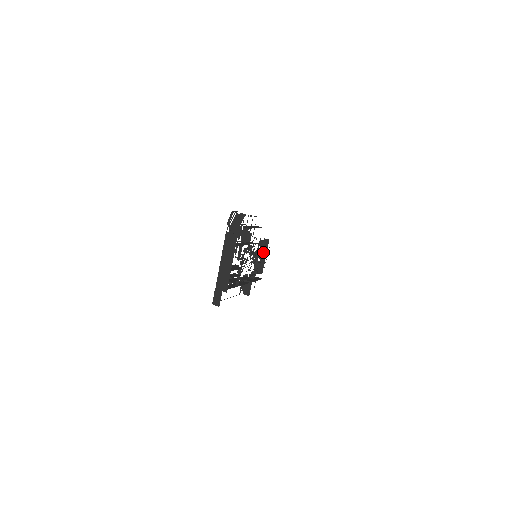
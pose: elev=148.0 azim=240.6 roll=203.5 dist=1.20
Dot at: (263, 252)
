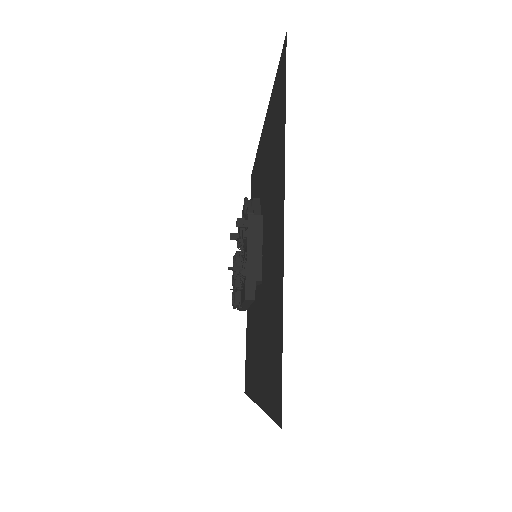
Dot at: occluded
